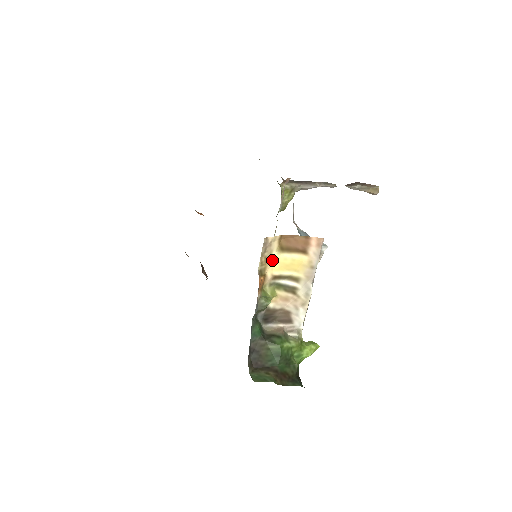
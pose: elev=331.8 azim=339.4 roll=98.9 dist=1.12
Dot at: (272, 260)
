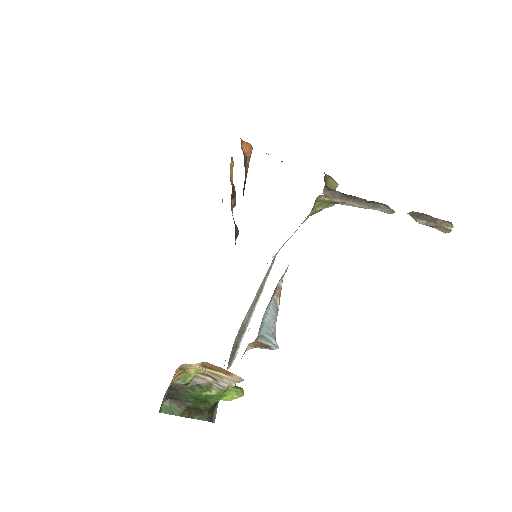
Dot at: (194, 366)
